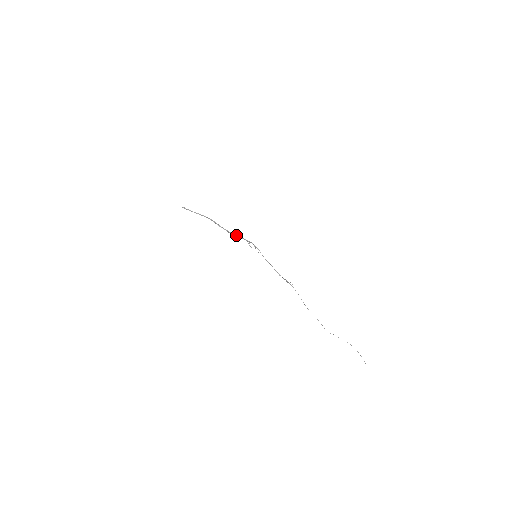
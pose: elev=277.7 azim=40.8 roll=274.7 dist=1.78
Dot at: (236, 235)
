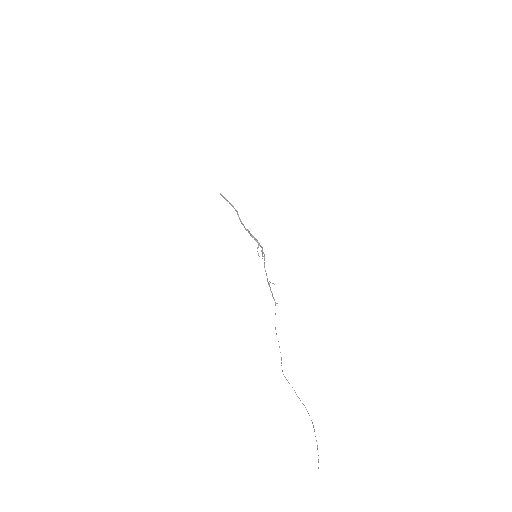
Dot at: occluded
